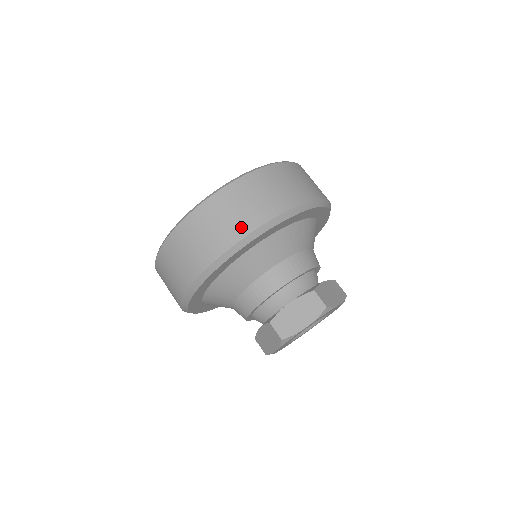
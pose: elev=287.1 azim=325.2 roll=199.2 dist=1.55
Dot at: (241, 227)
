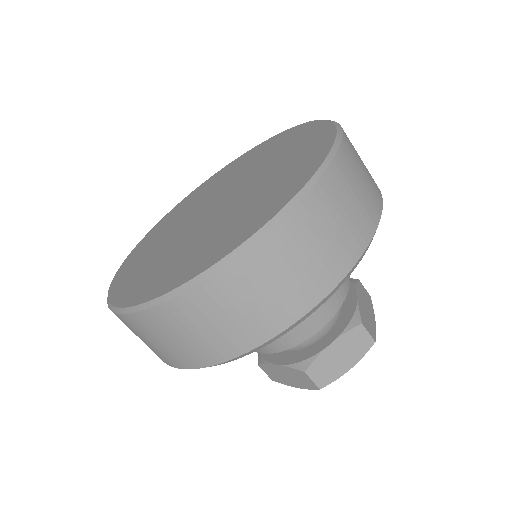
Dot at: (310, 291)
